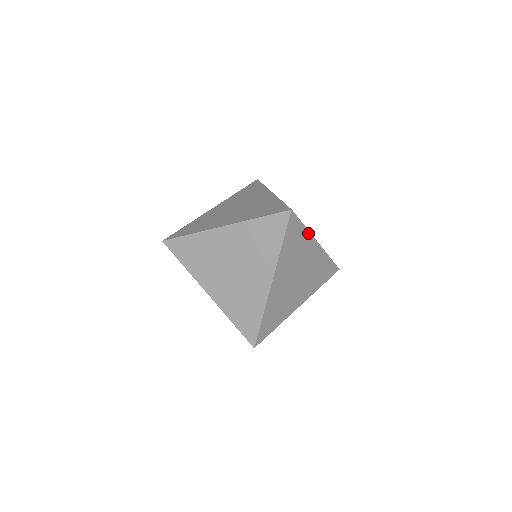
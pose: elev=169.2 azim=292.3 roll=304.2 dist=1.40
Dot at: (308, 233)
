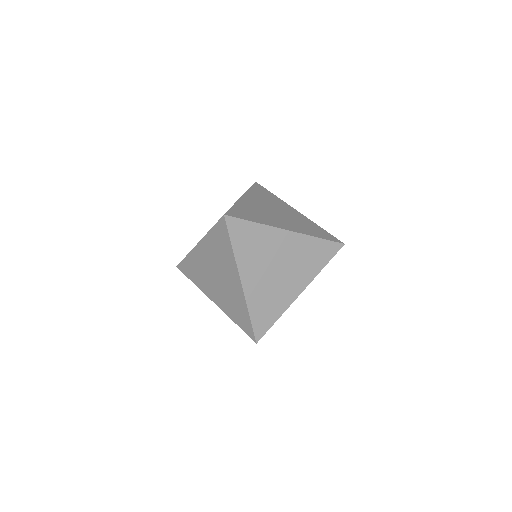
Dot at: (280, 200)
